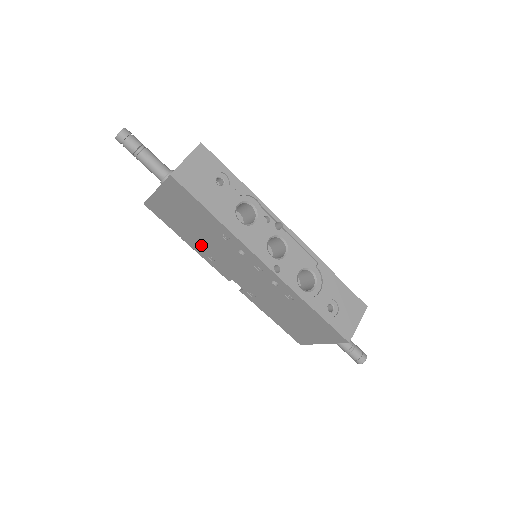
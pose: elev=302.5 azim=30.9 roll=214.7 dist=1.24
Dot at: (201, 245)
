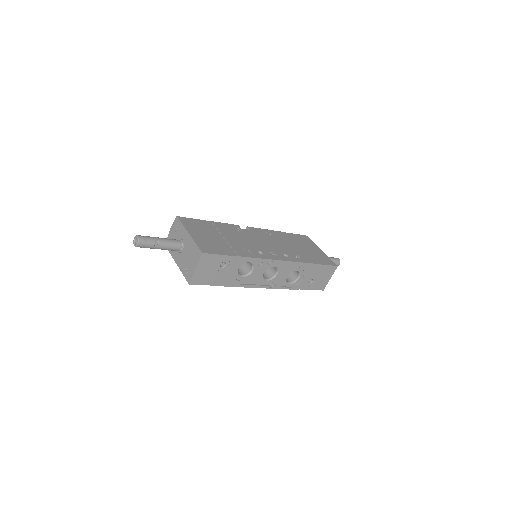
Dot at: occluded
